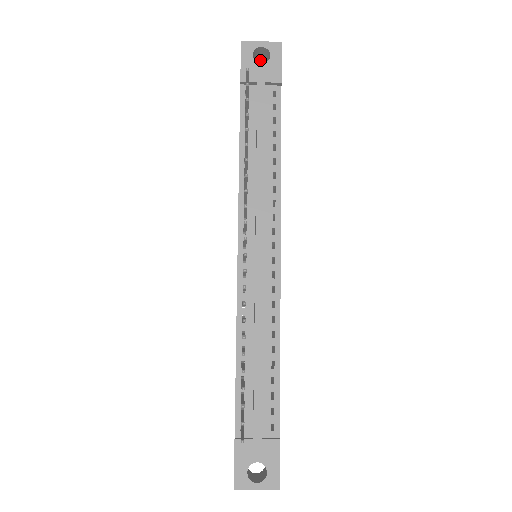
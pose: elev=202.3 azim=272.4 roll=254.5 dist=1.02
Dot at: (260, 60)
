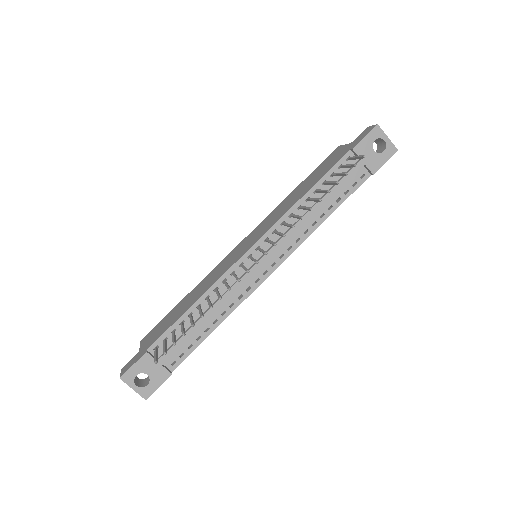
Dot at: (375, 141)
